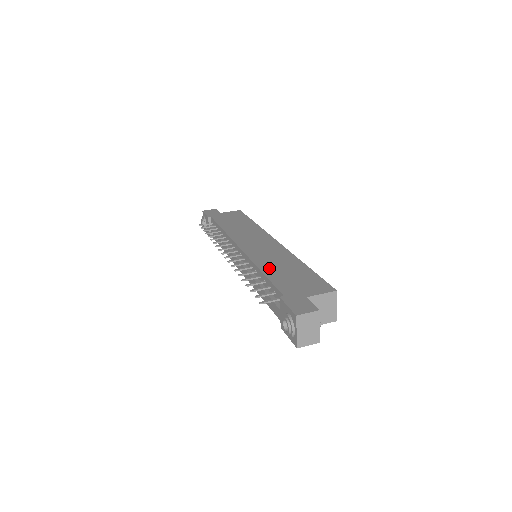
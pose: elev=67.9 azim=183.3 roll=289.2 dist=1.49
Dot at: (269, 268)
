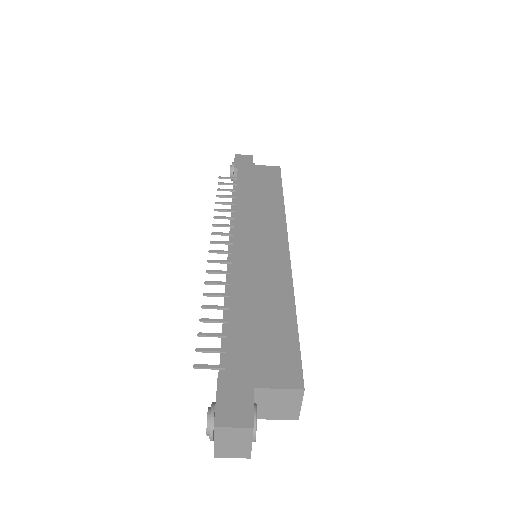
Dot at: (243, 300)
